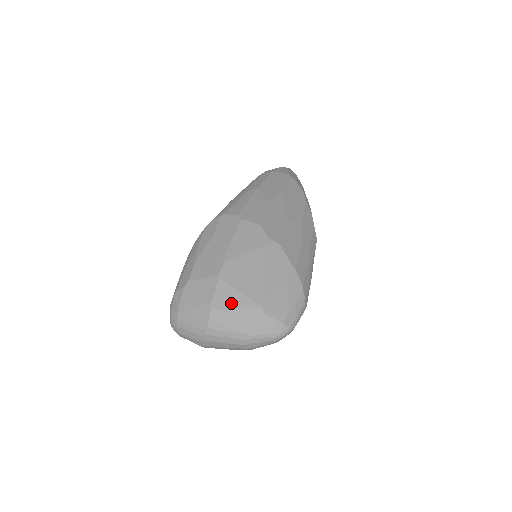
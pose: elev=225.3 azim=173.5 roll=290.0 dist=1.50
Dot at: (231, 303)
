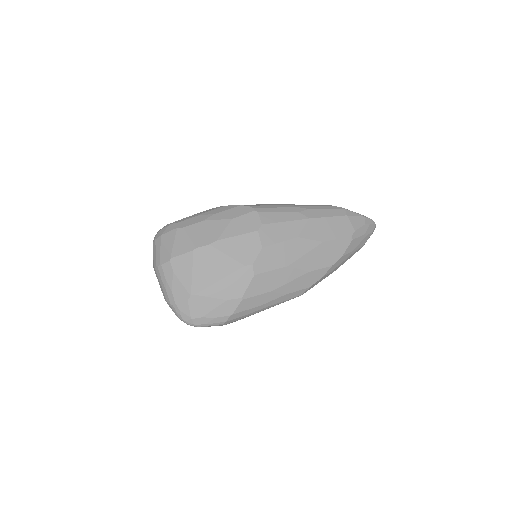
Dot at: (181, 272)
